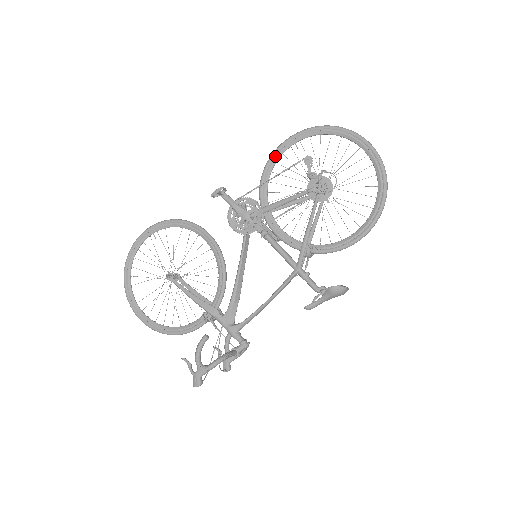
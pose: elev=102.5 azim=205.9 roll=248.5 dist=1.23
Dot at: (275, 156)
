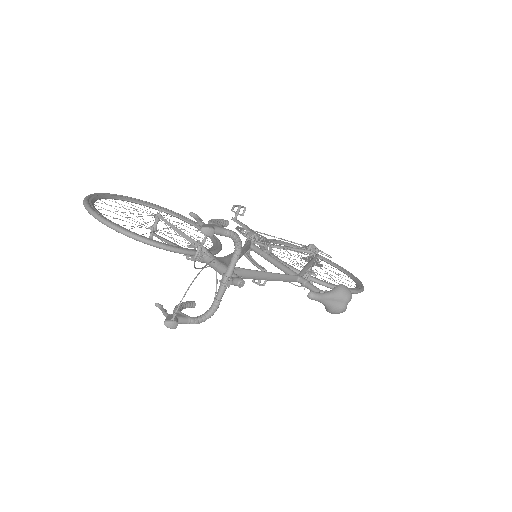
Dot at: (273, 240)
